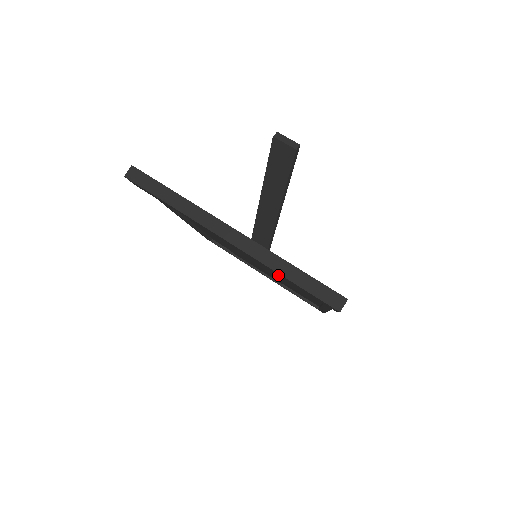
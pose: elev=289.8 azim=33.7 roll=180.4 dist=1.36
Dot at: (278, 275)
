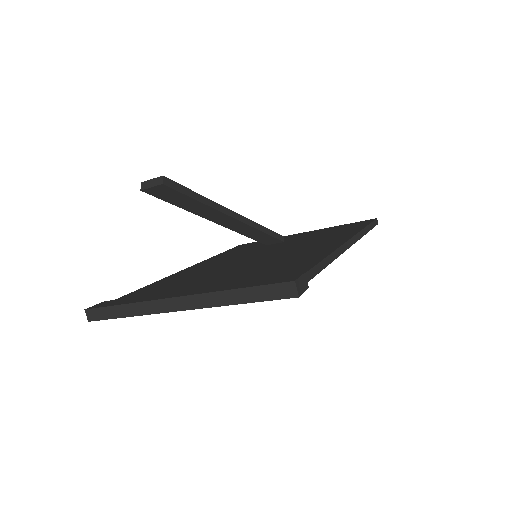
Dot at: occluded
